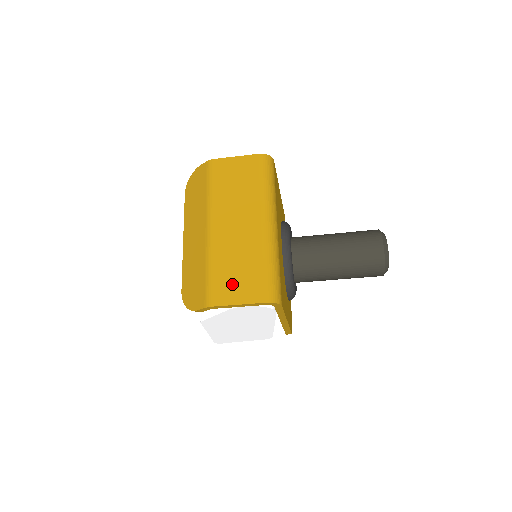
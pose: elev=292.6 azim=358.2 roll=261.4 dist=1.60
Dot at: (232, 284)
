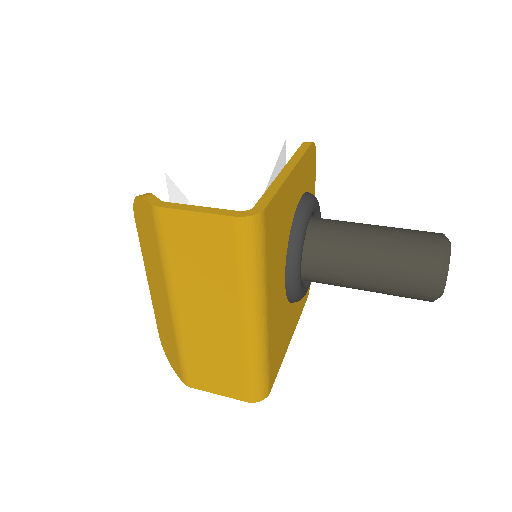
Dot at: (209, 375)
